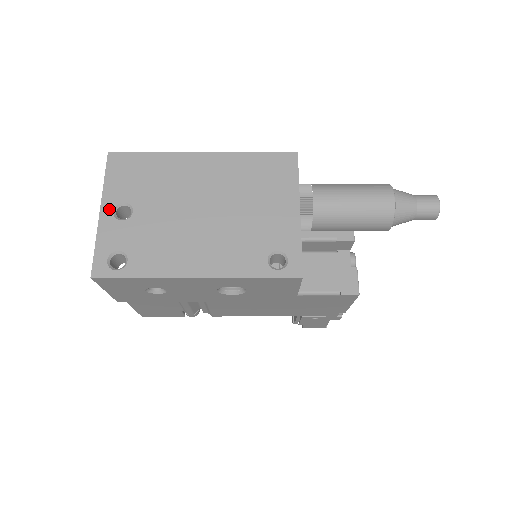
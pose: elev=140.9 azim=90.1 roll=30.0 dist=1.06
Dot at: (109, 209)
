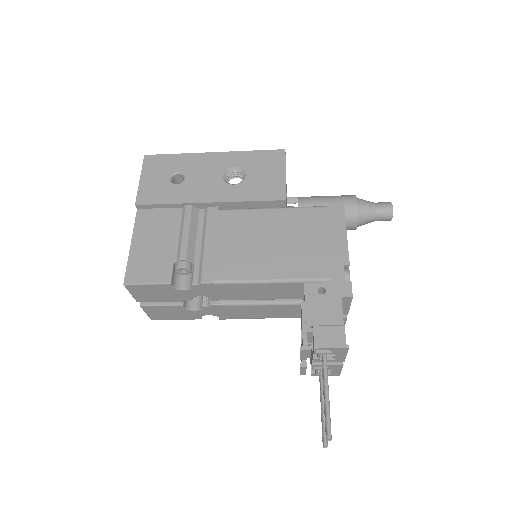
Dot at: occluded
